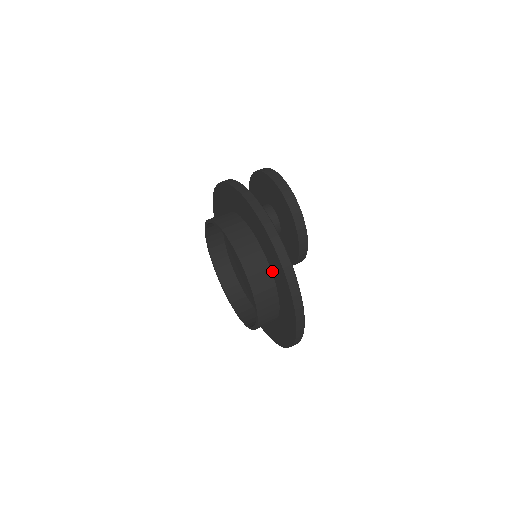
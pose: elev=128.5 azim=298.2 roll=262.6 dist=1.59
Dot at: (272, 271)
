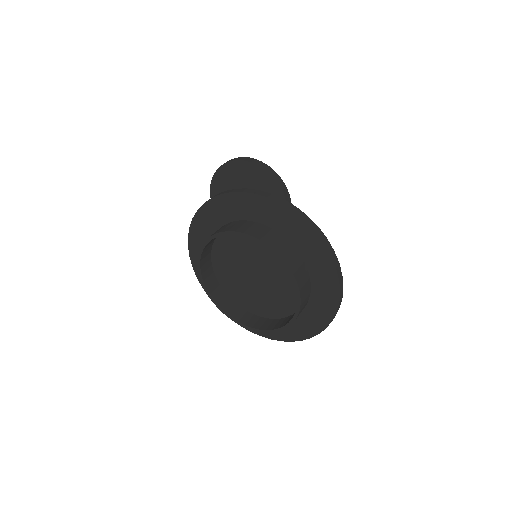
Dot at: (275, 229)
